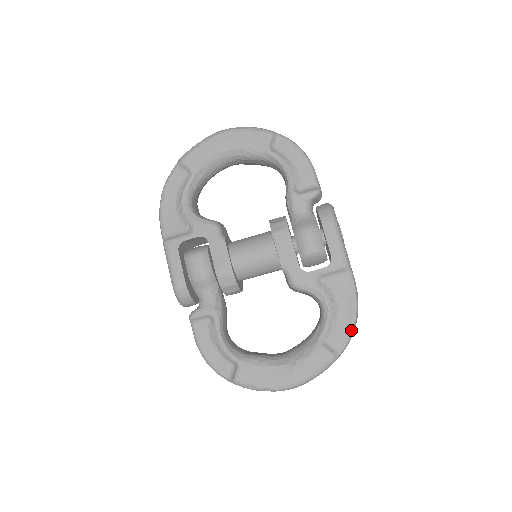
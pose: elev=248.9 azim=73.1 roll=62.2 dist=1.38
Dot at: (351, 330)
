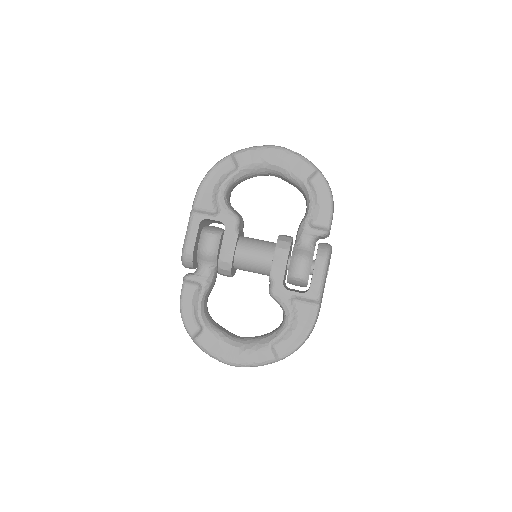
Dot at: (297, 347)
